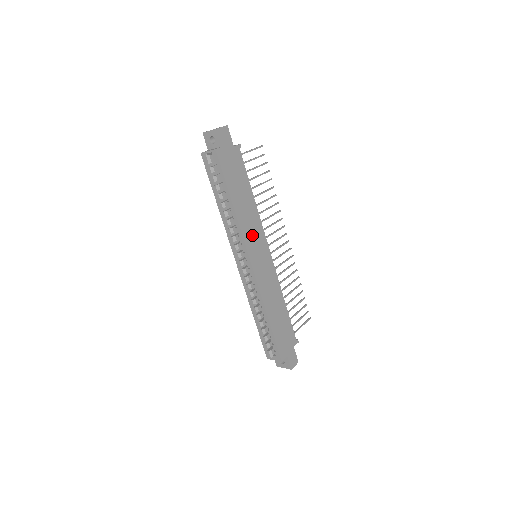
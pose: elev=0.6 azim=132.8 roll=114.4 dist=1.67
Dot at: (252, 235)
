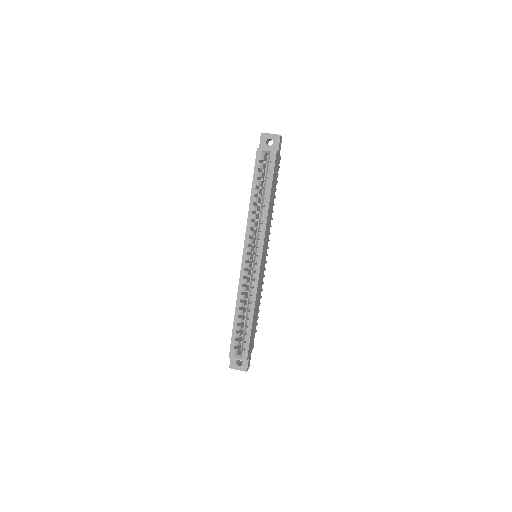
Dot at: (266, 235)
